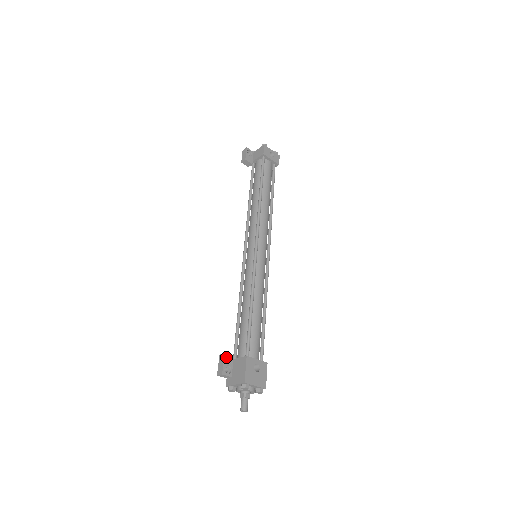
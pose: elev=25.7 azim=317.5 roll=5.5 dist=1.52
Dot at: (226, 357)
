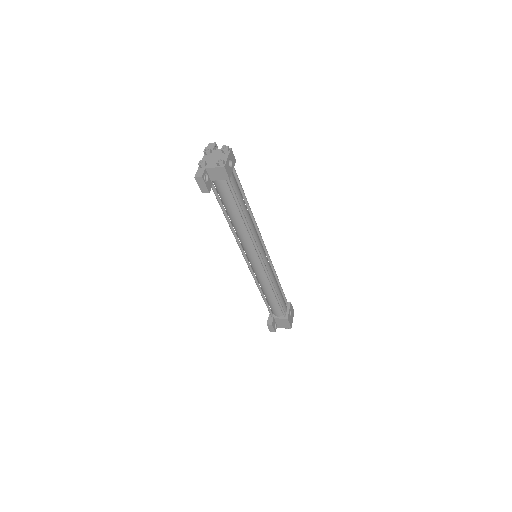
Dot at: (273, 324)
